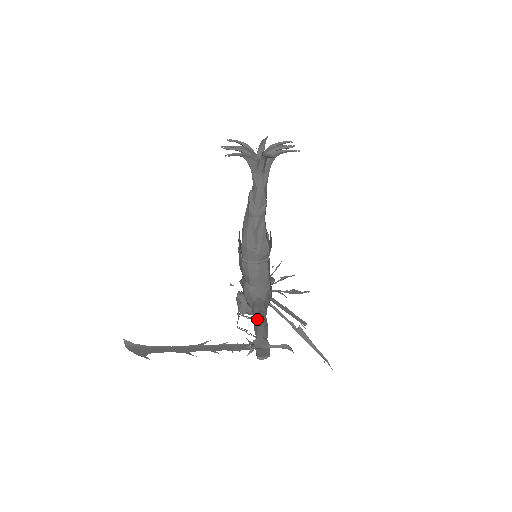
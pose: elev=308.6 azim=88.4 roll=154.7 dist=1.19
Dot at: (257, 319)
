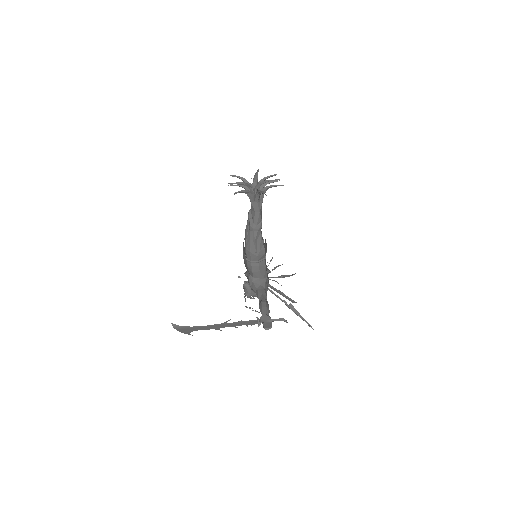
Dot at: (261, 302)
